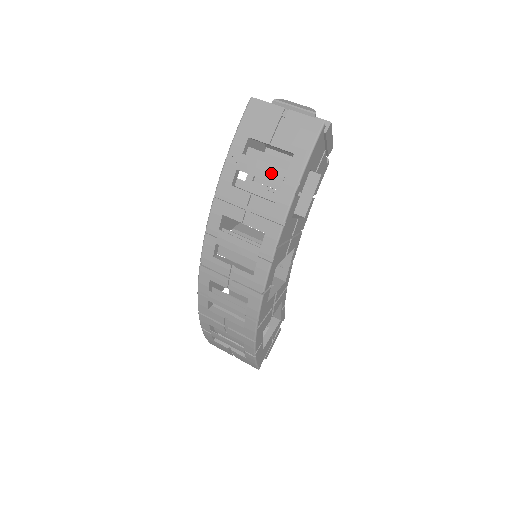
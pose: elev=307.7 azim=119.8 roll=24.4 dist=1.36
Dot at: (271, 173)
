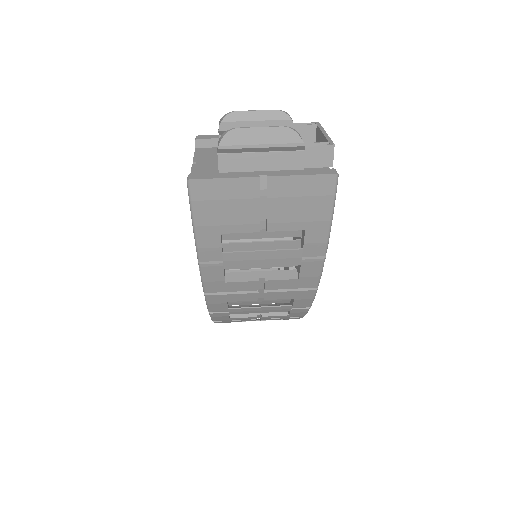
Dot at: (279, 259)
